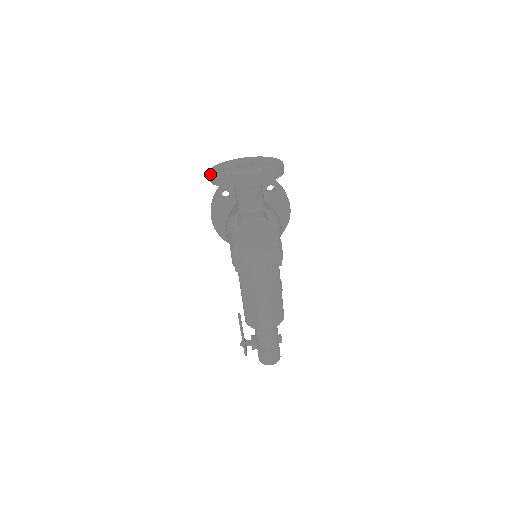
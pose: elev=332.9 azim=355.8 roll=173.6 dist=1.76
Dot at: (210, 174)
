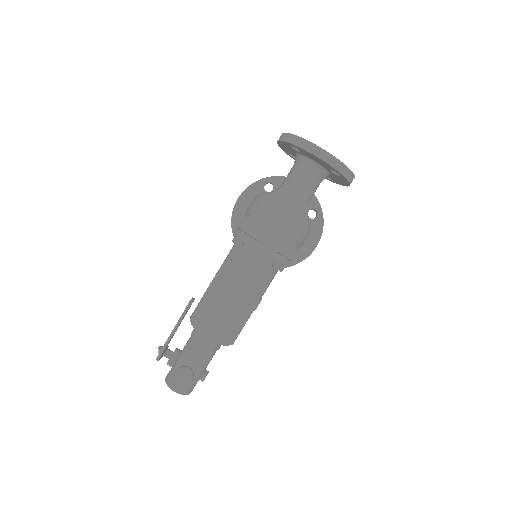
Dot at: (284, 133)
